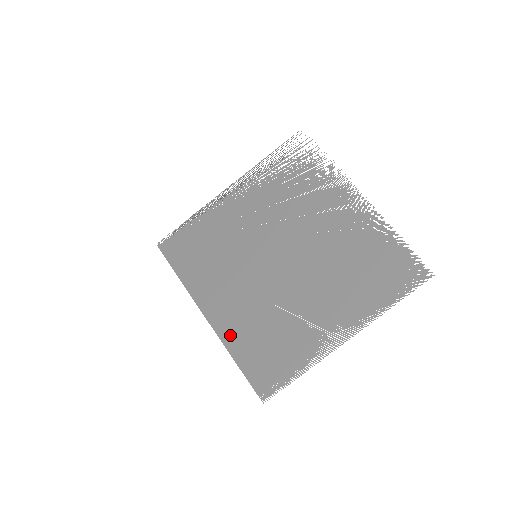
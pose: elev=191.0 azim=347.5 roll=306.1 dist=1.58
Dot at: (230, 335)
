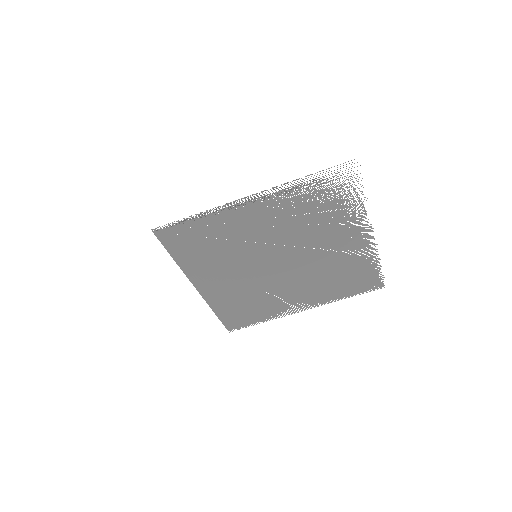
Dot at: (214, 300)
